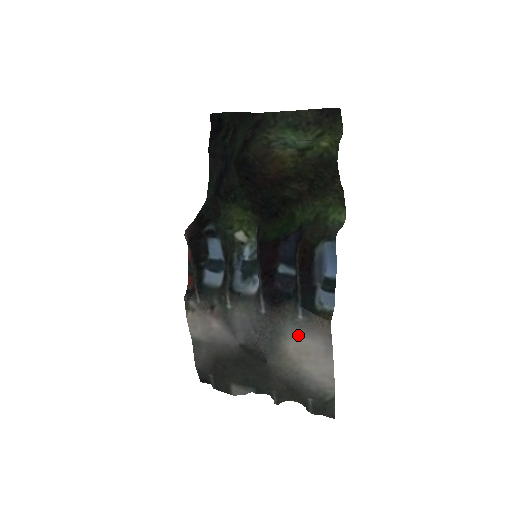
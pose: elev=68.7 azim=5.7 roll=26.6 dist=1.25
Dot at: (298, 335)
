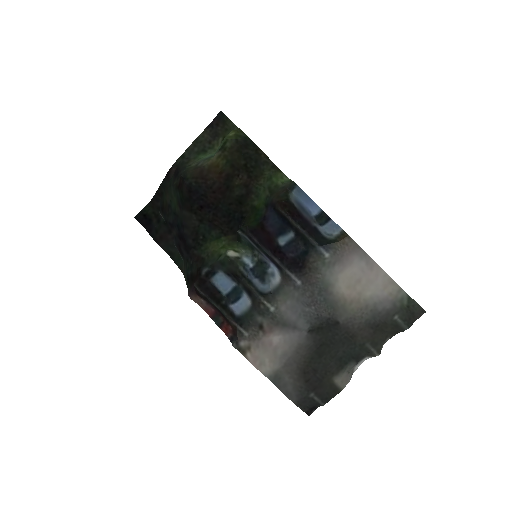
Dot at: (339, 273)
